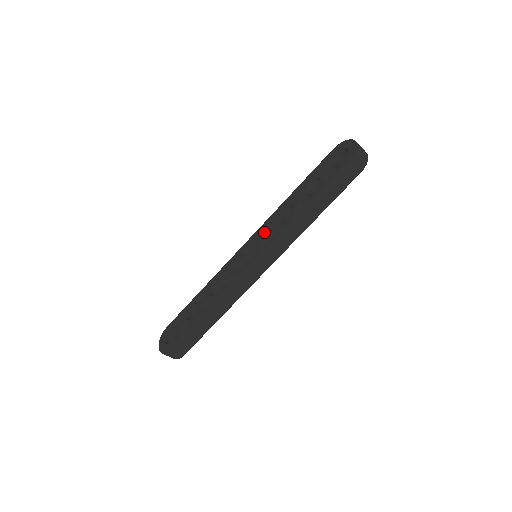
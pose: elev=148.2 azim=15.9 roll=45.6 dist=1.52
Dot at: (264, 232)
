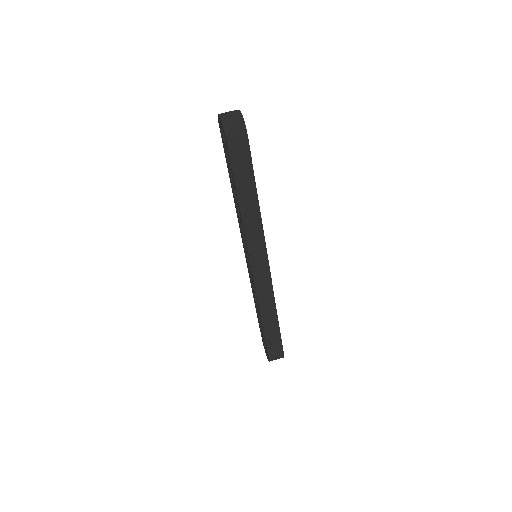
Dot at: (242, 236)
